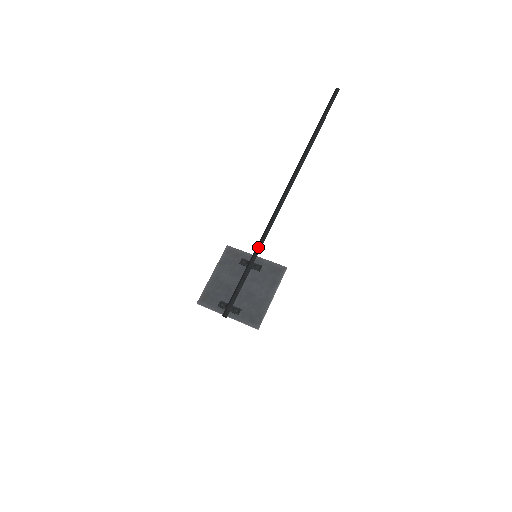
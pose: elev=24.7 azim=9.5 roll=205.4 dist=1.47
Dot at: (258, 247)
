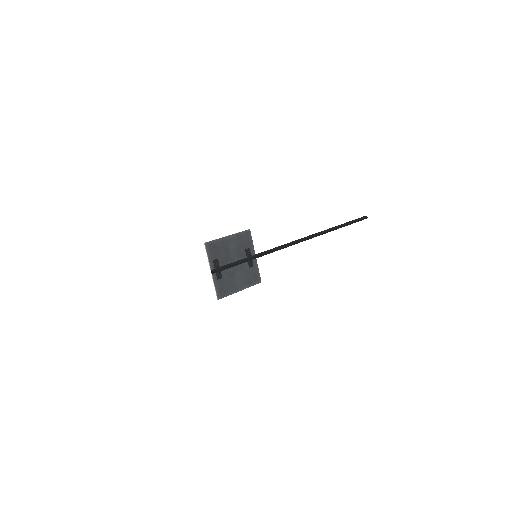
Dot at: (263, 254)
